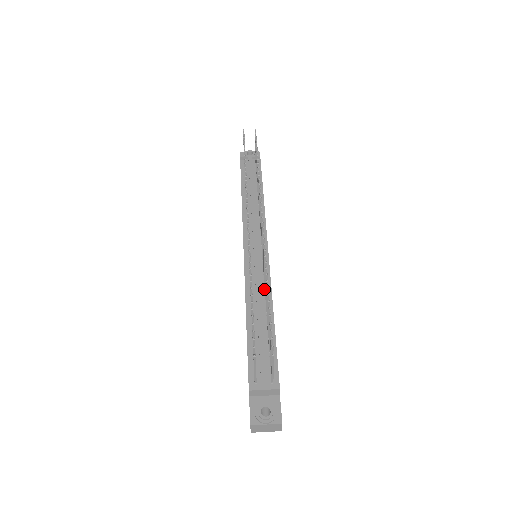
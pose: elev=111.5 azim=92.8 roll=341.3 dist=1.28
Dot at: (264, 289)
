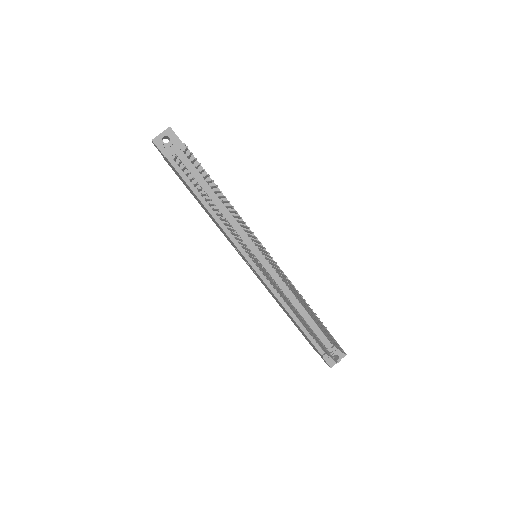
Dot at: (287, 287)
